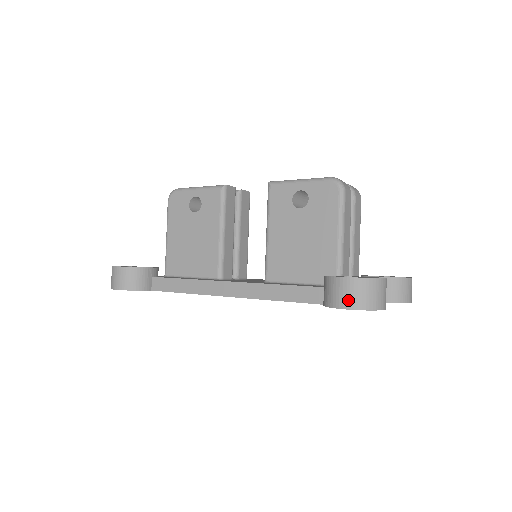
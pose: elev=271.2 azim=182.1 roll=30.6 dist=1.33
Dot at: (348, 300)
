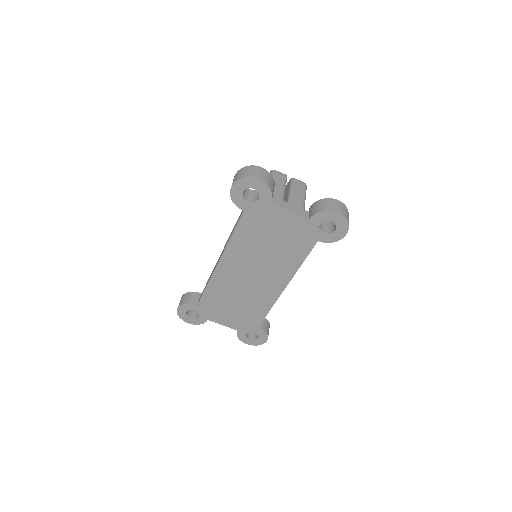
Dot at: (233, 182)
